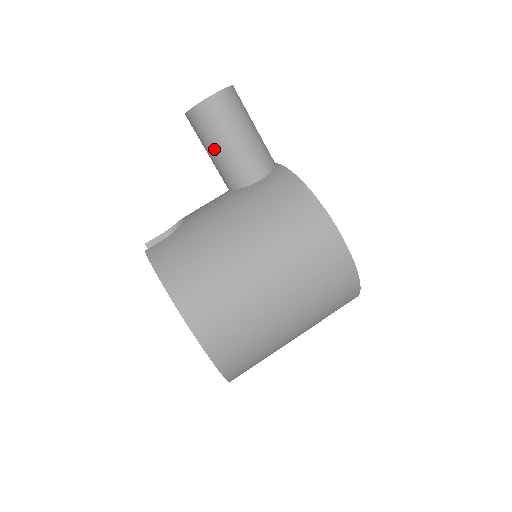
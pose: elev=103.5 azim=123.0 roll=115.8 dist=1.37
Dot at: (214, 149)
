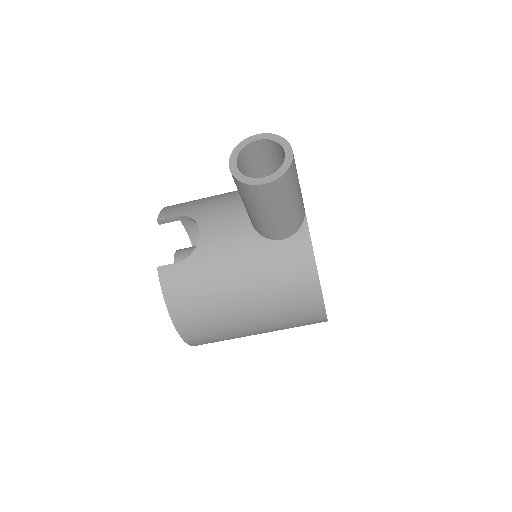
Dot at: (248, 208)
